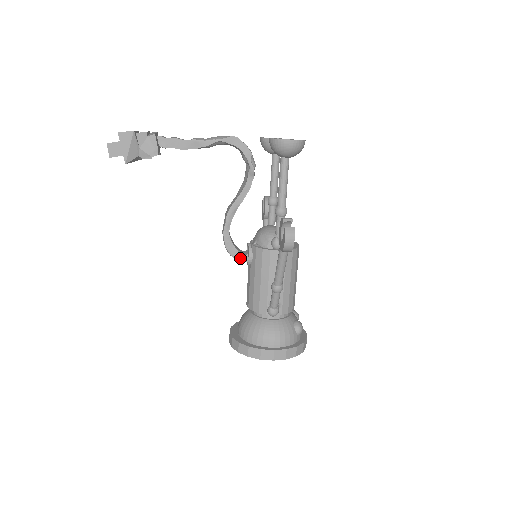
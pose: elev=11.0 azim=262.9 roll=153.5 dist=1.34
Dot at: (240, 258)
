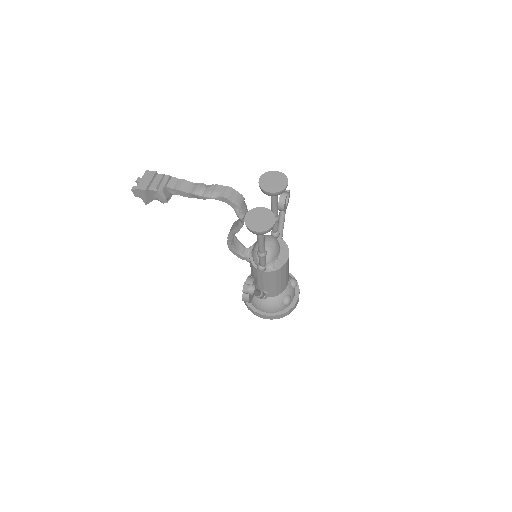
Dot at: (242, 258)
